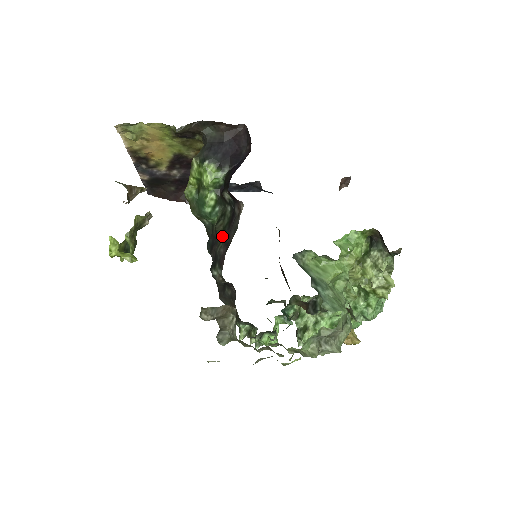
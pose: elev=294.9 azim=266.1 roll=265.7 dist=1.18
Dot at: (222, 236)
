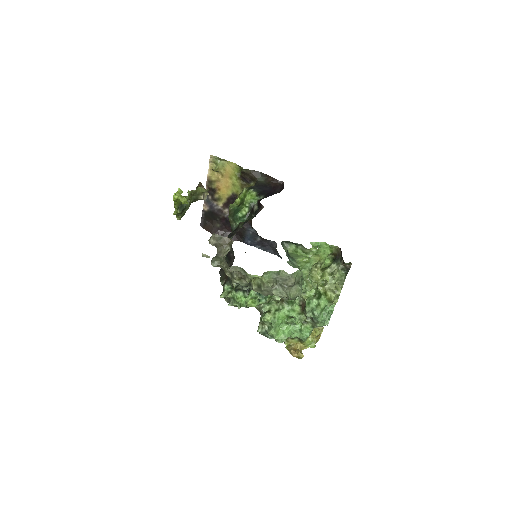
Dot at: occluded
